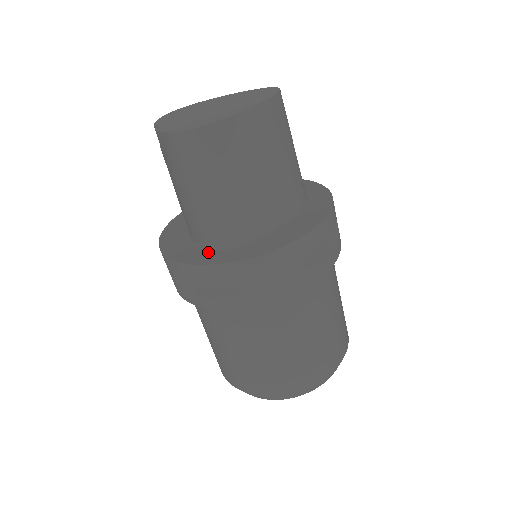
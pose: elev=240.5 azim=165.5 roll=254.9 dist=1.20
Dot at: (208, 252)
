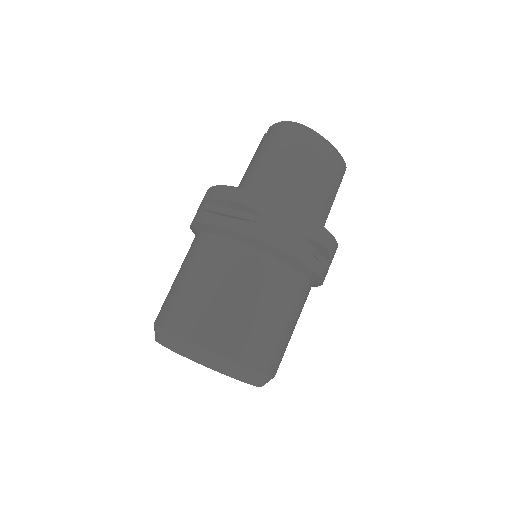
Dot at: occluded
